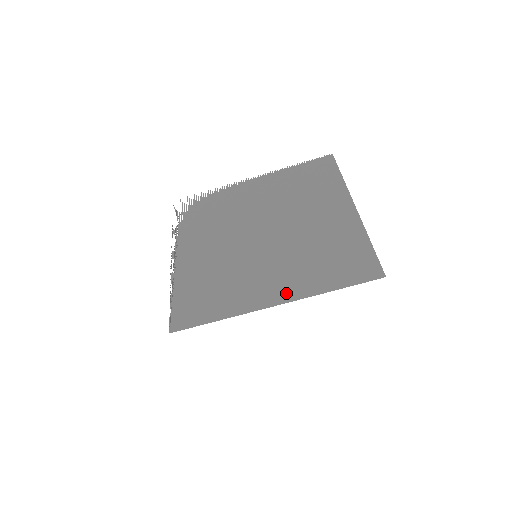
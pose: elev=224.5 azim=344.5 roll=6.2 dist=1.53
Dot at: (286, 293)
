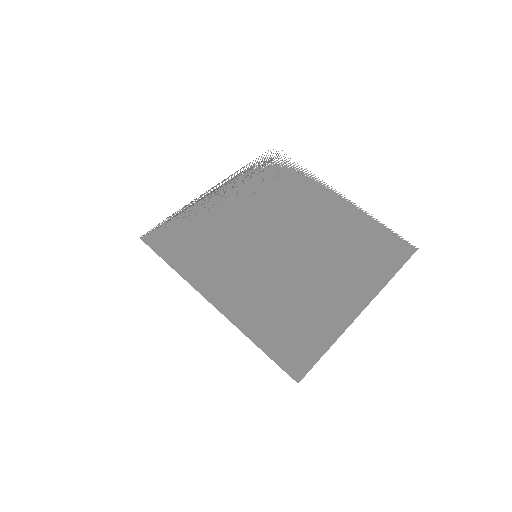
Dot at: (231, 306)
